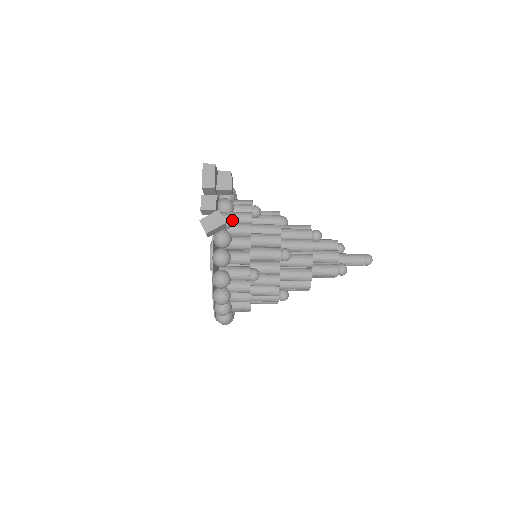
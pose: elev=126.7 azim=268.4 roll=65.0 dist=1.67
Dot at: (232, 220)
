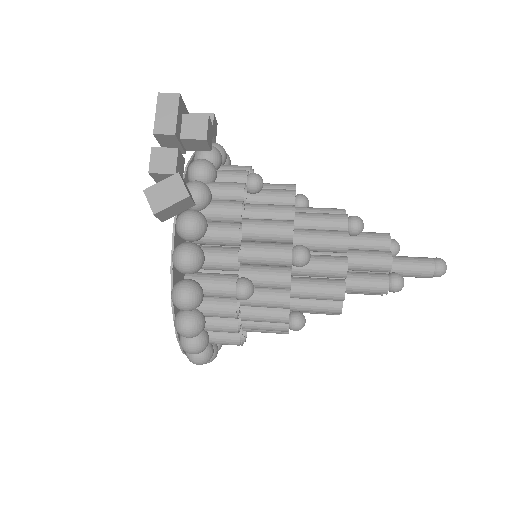
Dot at: (210, 194)
